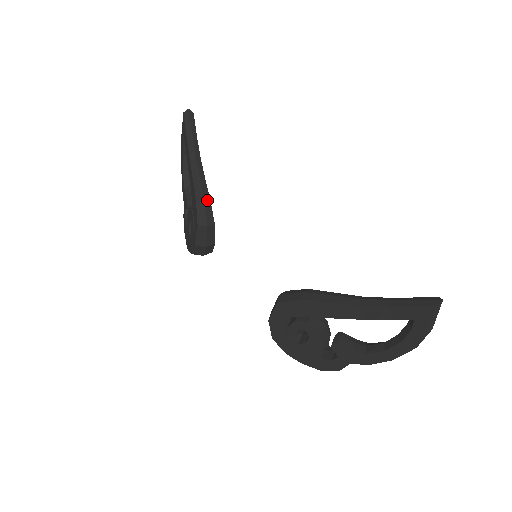
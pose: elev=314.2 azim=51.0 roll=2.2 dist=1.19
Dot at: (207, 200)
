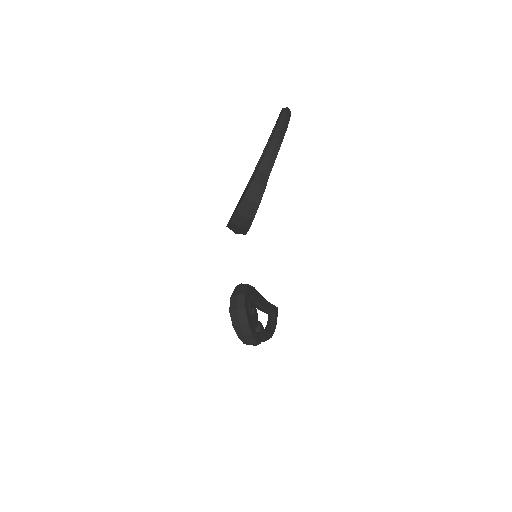
Dot at: occluded
